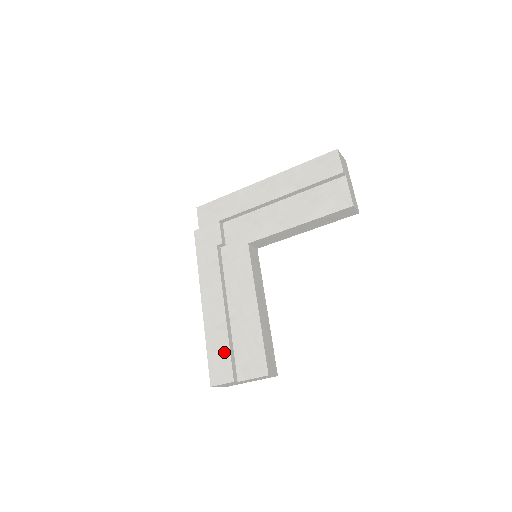
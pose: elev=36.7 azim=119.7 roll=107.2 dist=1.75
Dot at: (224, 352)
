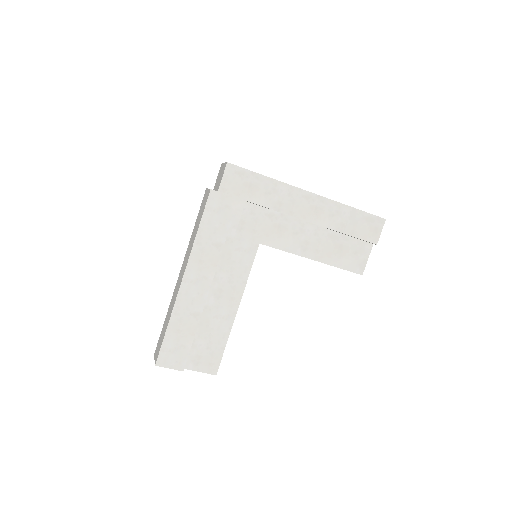
Dot at: (186, 340)
